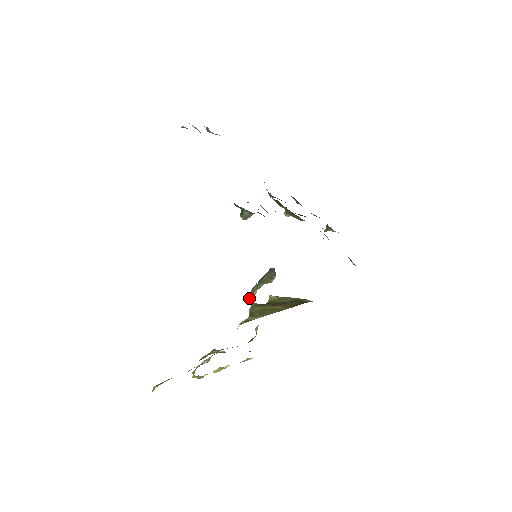
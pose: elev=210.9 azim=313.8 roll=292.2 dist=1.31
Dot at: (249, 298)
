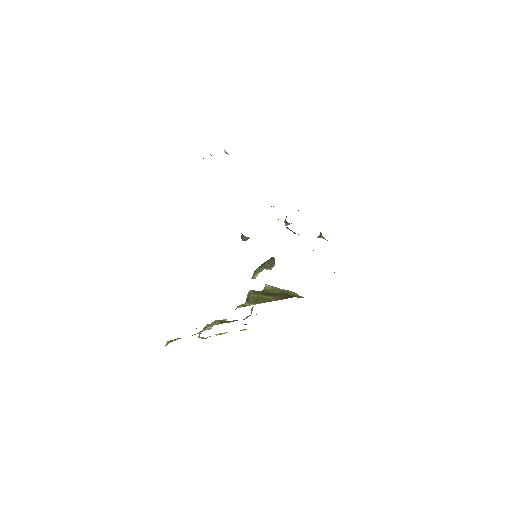
Dot at: (251, 278)
